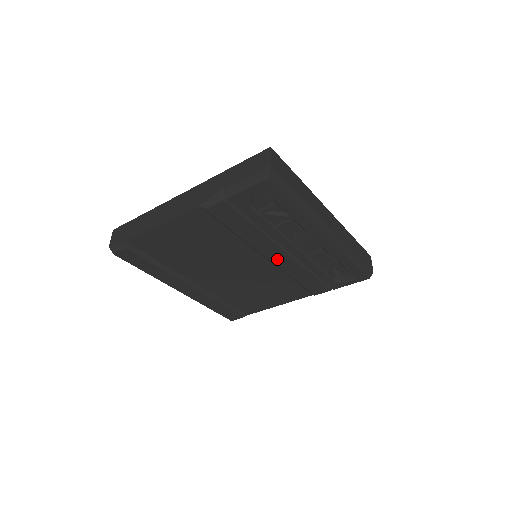
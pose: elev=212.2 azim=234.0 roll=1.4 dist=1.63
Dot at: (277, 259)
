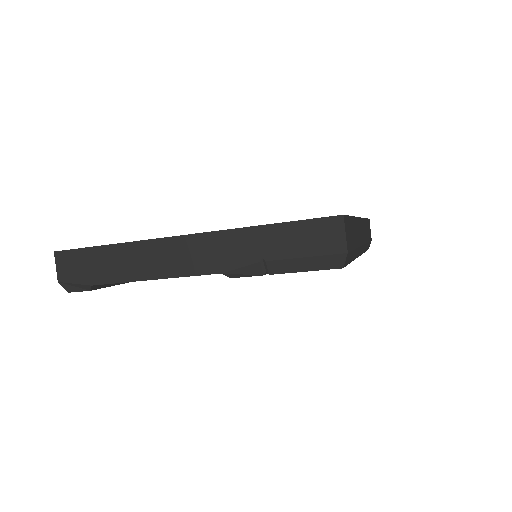
Dot at: occluded
